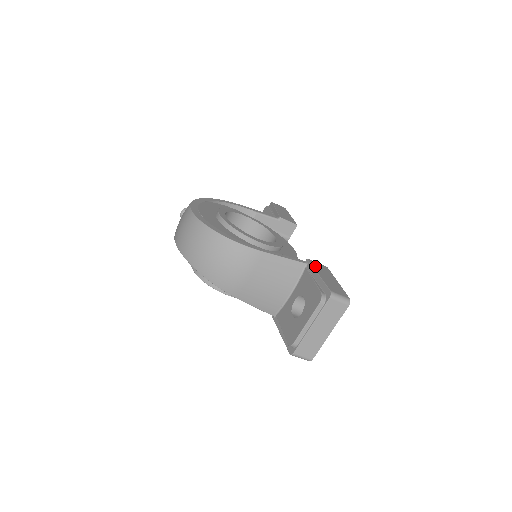
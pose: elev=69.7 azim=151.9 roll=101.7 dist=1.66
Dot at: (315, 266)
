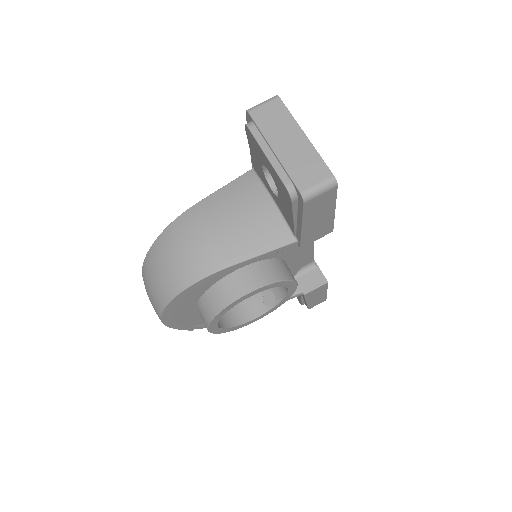
Dot at: occluded
